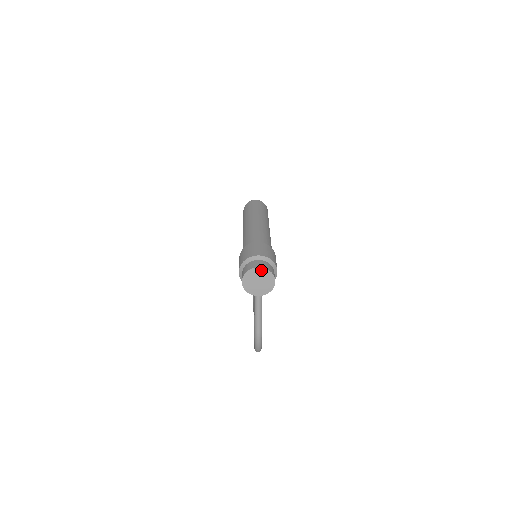
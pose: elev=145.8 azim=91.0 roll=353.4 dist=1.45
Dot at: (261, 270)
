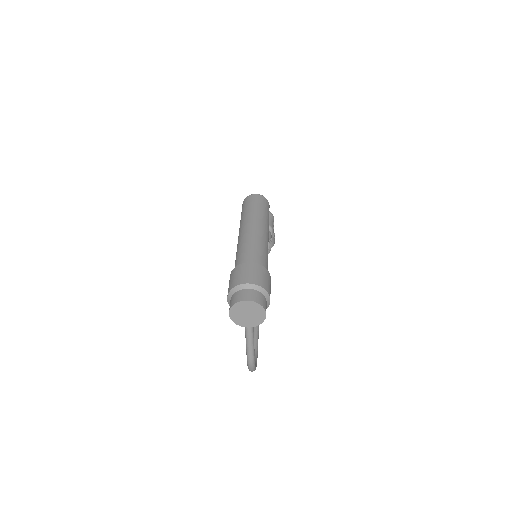
Dot at: (250, 303)
